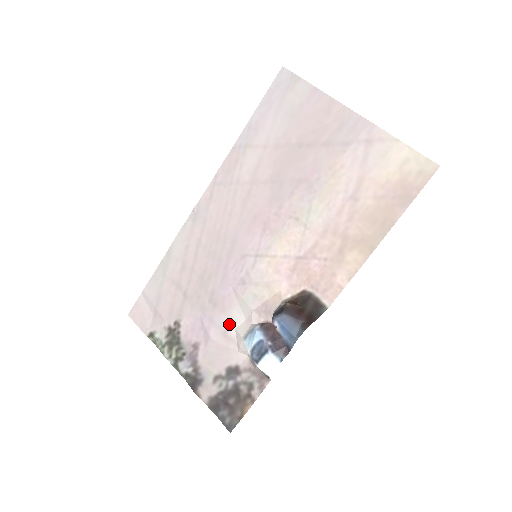
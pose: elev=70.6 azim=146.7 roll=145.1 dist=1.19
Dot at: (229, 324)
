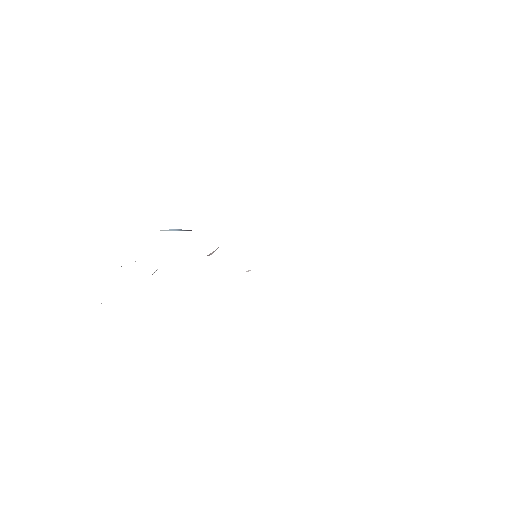
Dot at: occluded
